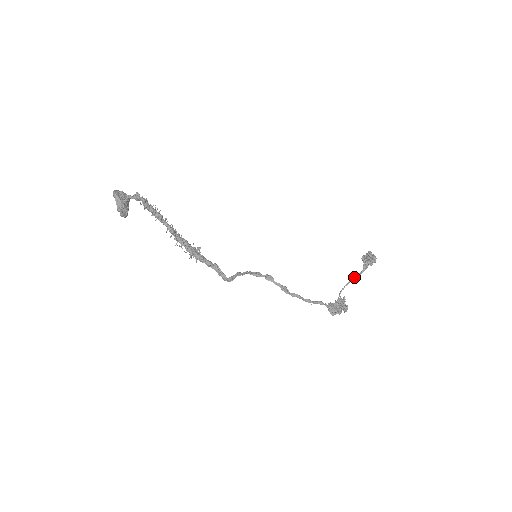
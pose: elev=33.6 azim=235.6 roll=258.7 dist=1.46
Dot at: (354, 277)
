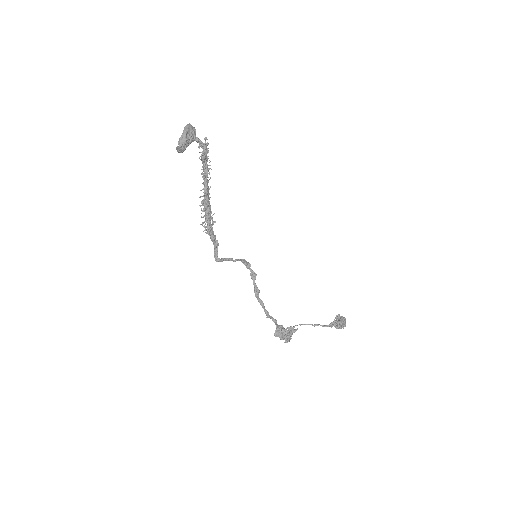
Dot at: (317, 324)
